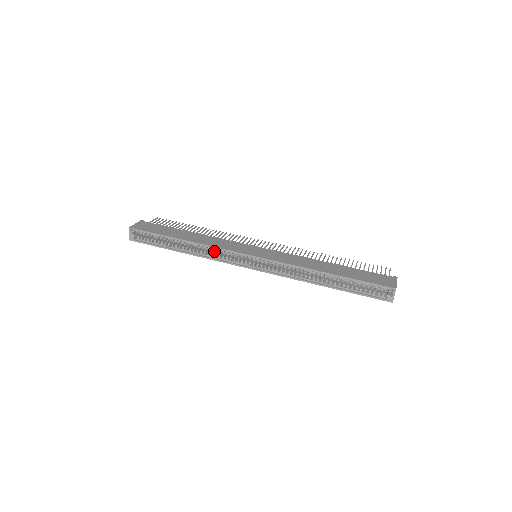
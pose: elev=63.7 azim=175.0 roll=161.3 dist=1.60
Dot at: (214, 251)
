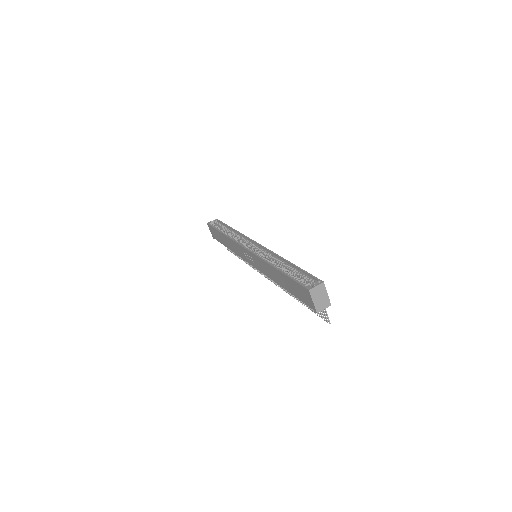
Dot at: occluded
